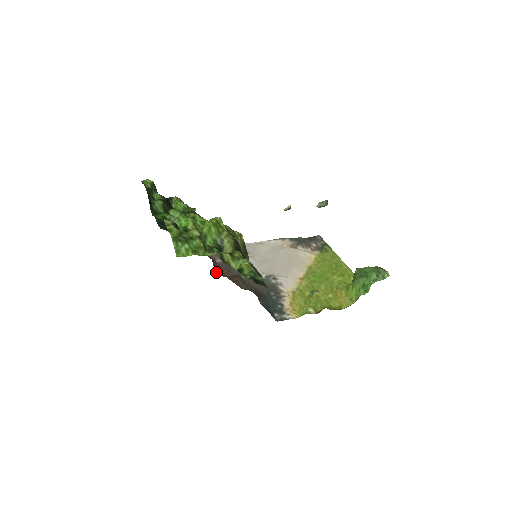
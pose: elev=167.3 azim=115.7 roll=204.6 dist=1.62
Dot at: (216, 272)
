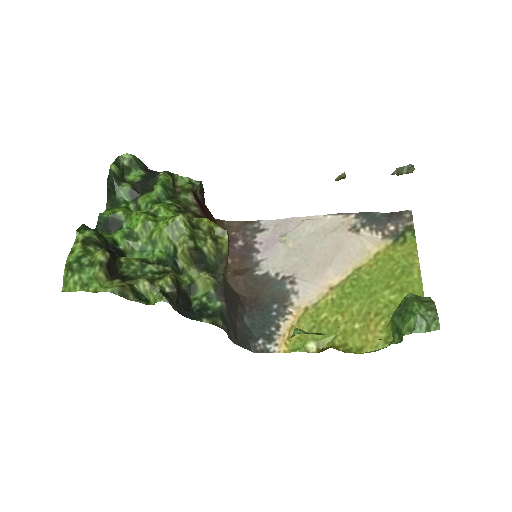
Dot at: occluded
